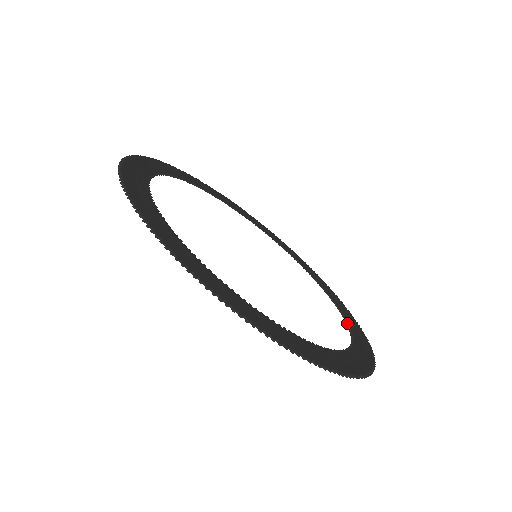
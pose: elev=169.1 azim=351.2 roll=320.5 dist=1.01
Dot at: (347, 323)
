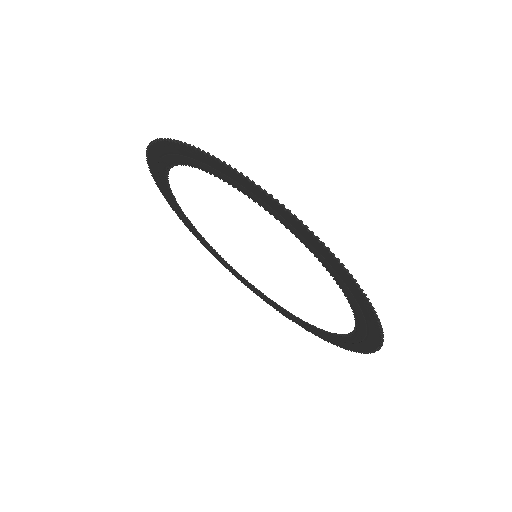
Dot at: (251, 284)
